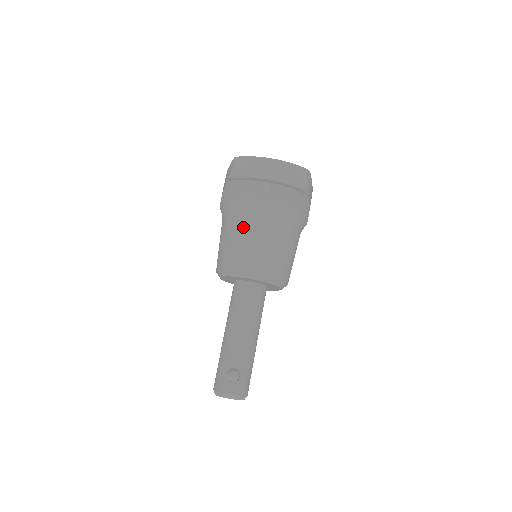
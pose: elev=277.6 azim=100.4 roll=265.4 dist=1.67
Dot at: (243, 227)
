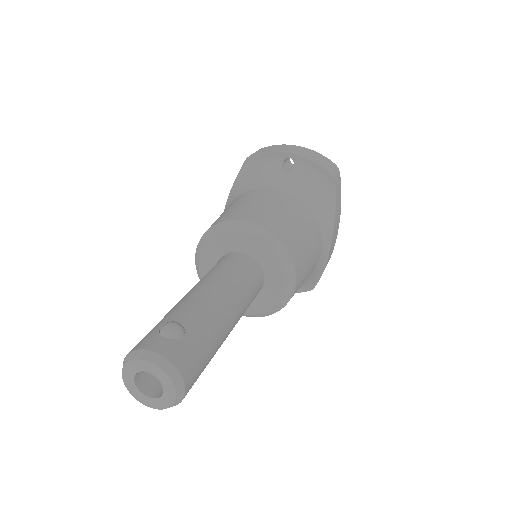
Dot at: (248, 196)
